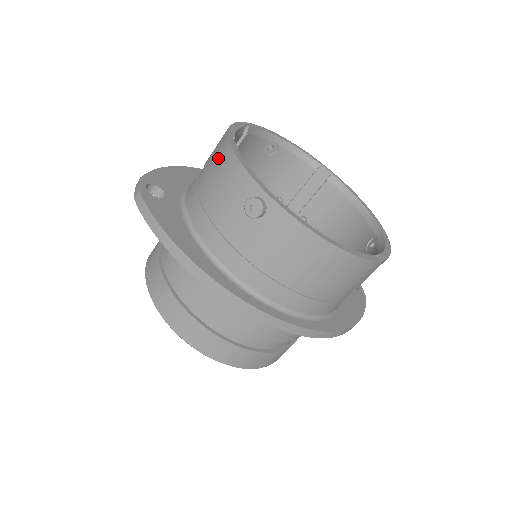
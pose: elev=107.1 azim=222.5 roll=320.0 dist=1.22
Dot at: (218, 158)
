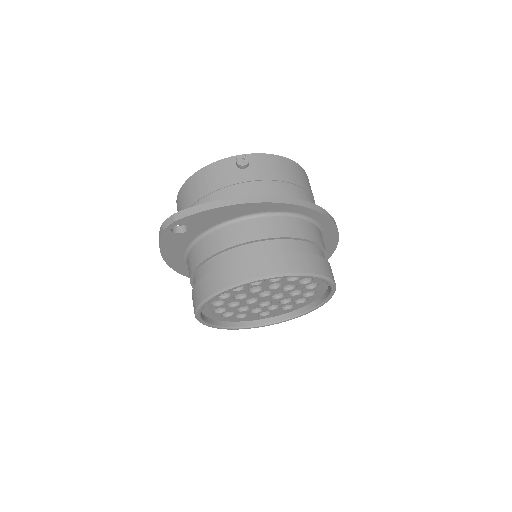
Dot at: (195, 185)
